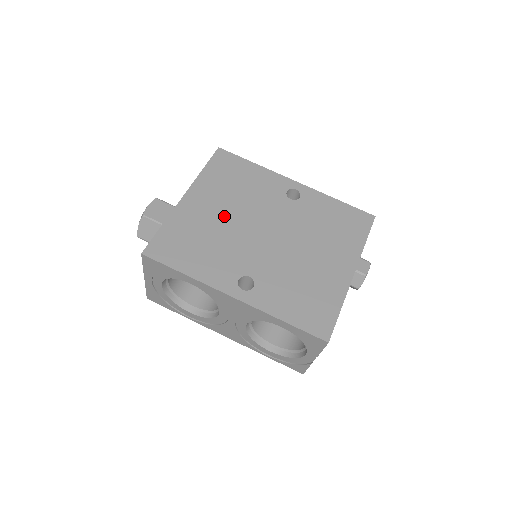
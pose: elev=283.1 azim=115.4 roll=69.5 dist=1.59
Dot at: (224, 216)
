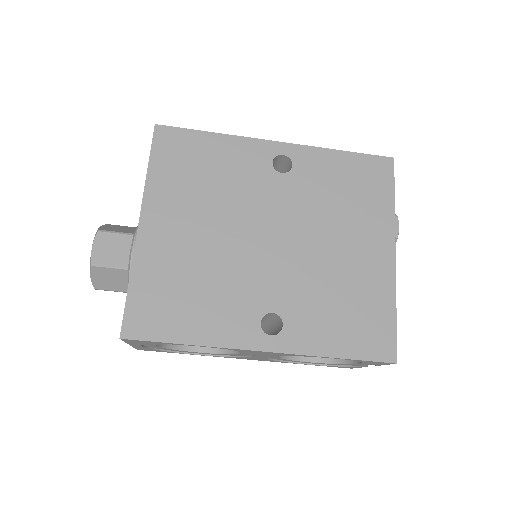
Dot at: (206, 234)
